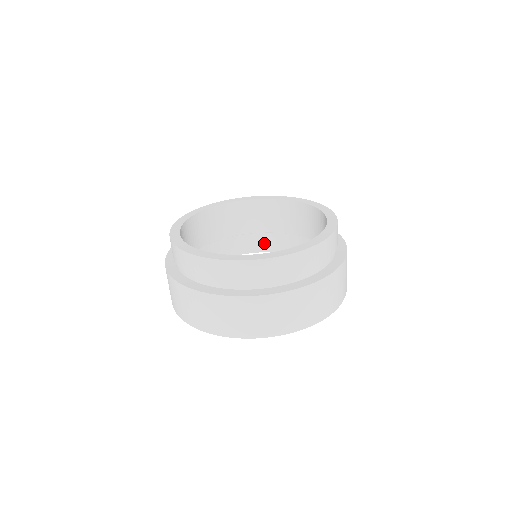
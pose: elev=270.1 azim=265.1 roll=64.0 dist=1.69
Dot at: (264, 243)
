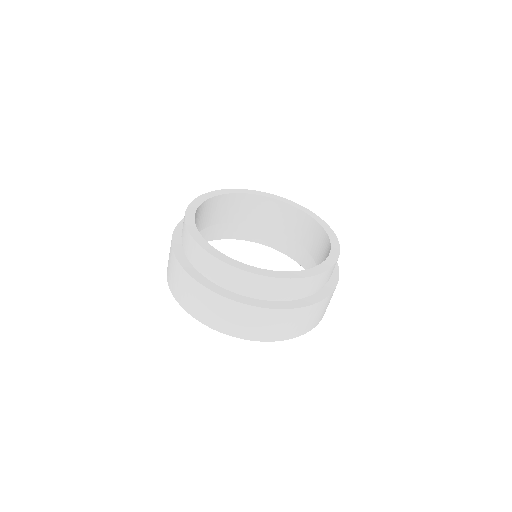
Dot at: (287, 246)
